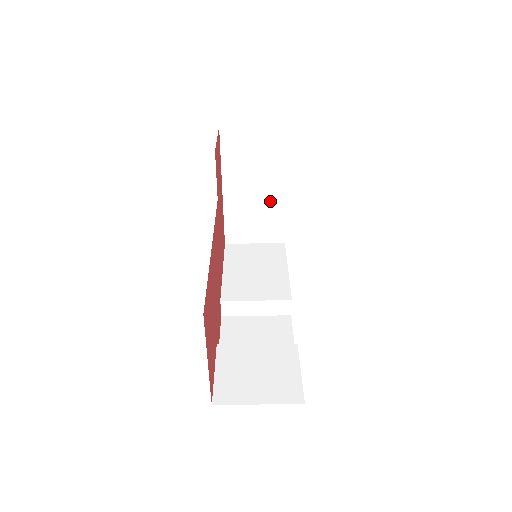
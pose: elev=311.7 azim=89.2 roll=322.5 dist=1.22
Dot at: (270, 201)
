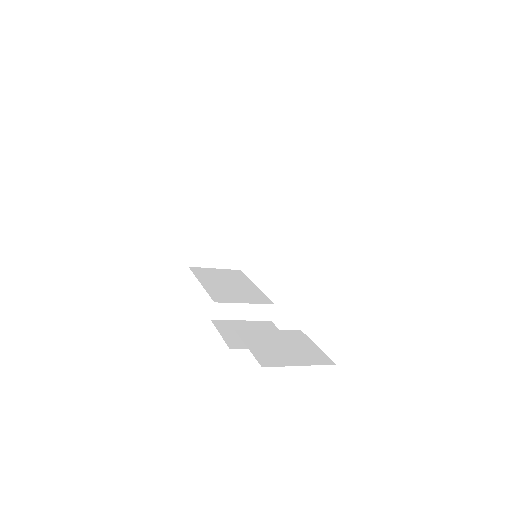
Dot at: (236, 228)
